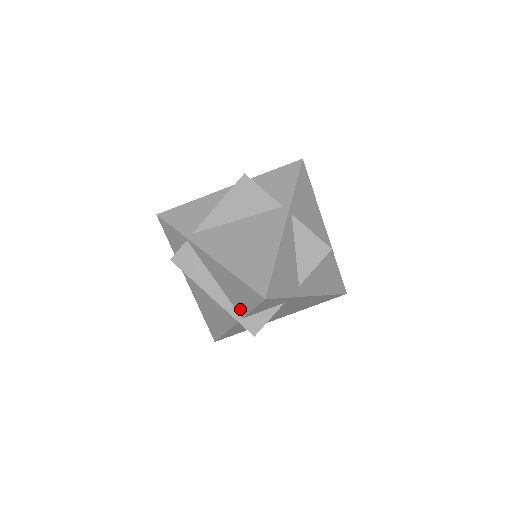
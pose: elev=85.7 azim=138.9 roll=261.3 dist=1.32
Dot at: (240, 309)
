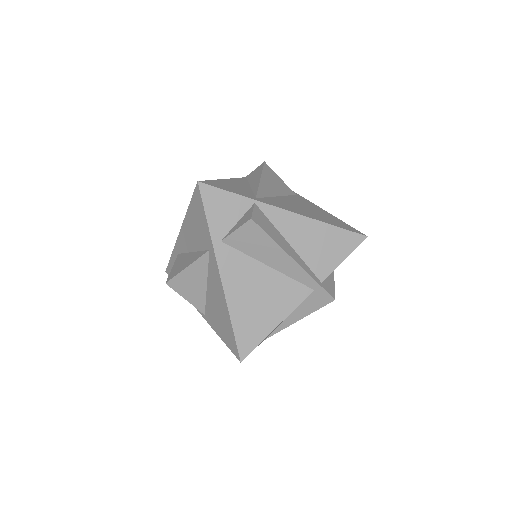
Dot at: (322, 270)
